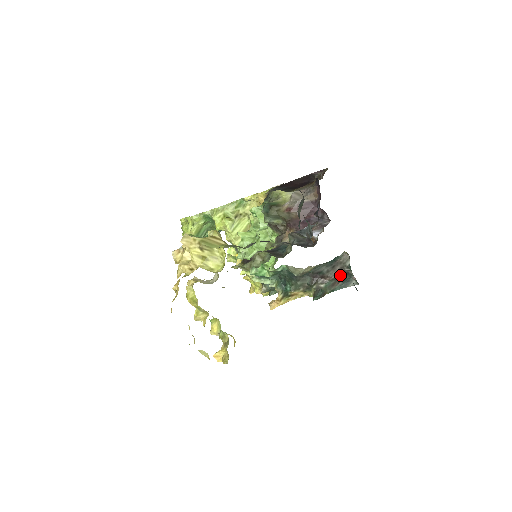
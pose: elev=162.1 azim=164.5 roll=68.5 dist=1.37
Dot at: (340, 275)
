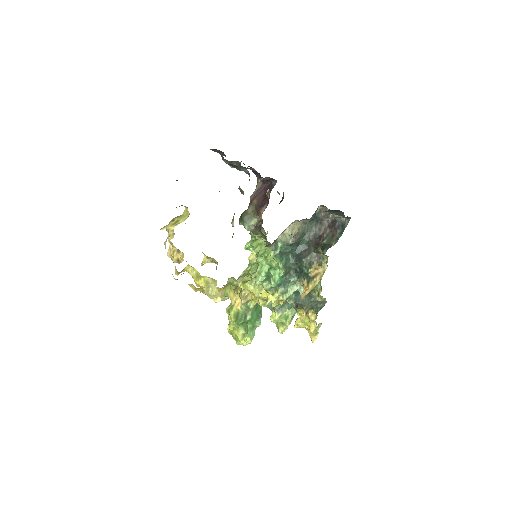
Dot at: (332, 226)
